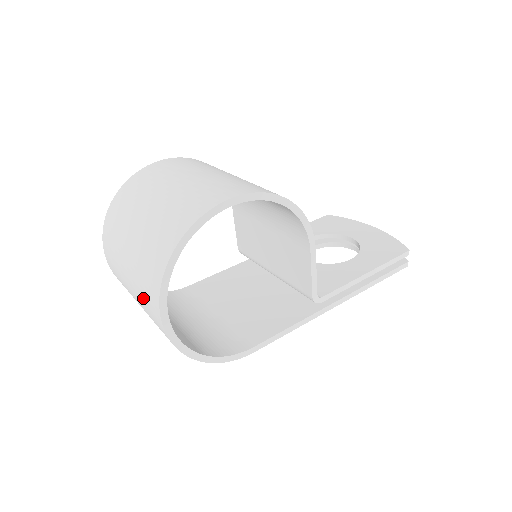
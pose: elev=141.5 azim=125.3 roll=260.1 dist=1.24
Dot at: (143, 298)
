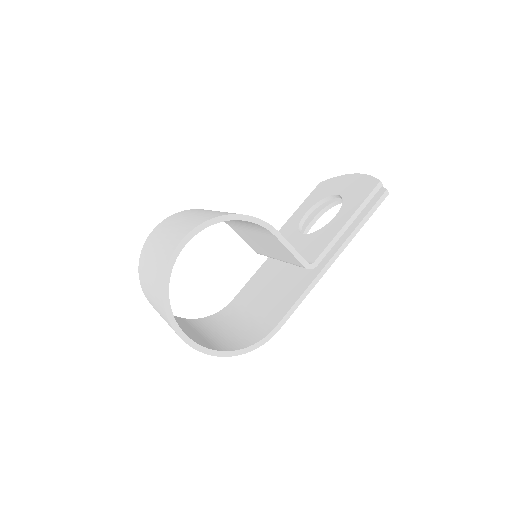
Dot at: occluded
